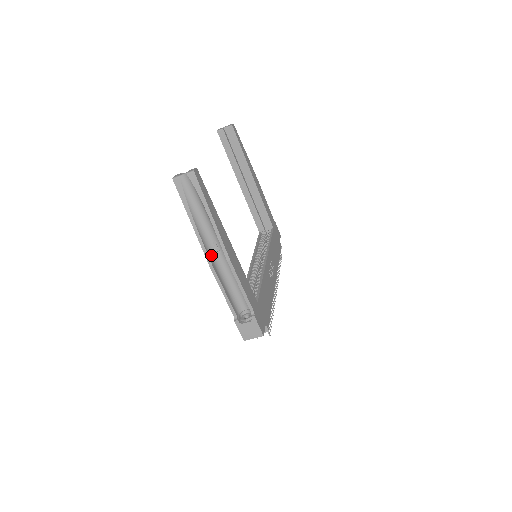
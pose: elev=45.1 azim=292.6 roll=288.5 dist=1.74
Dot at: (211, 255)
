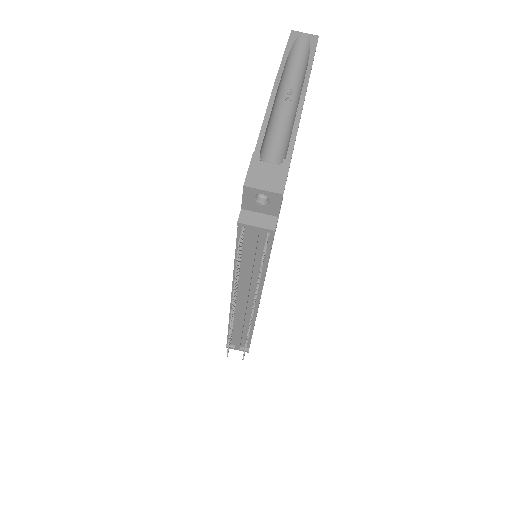
Dot at: (279, 91)
